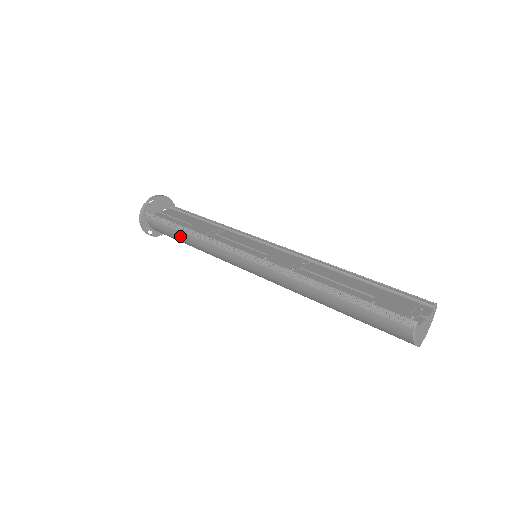
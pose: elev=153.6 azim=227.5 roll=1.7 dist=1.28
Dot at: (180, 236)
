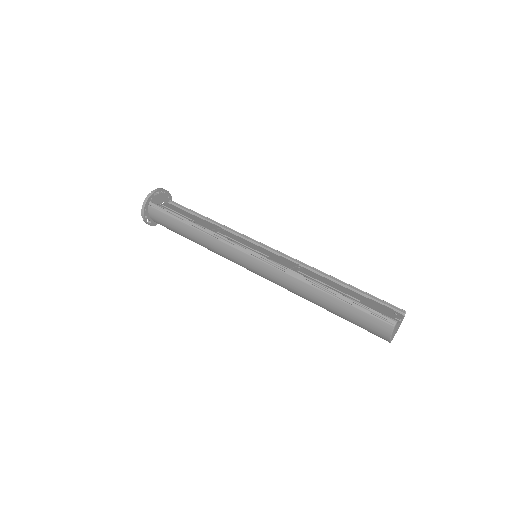
Dot at: (184, 228)
